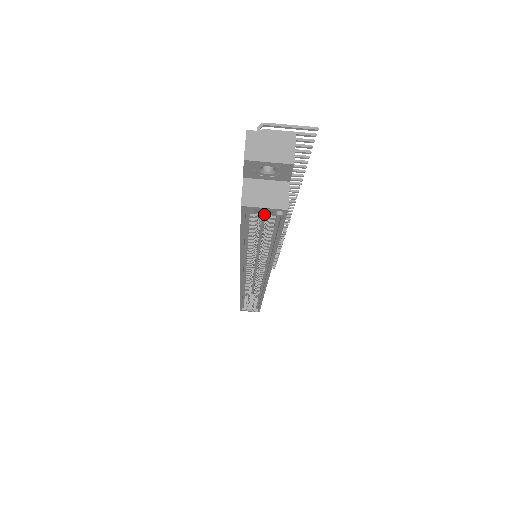
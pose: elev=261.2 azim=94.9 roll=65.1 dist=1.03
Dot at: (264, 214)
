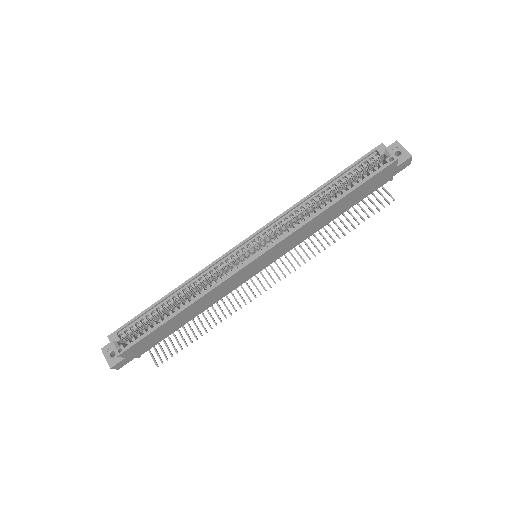
Dot at: occluded
